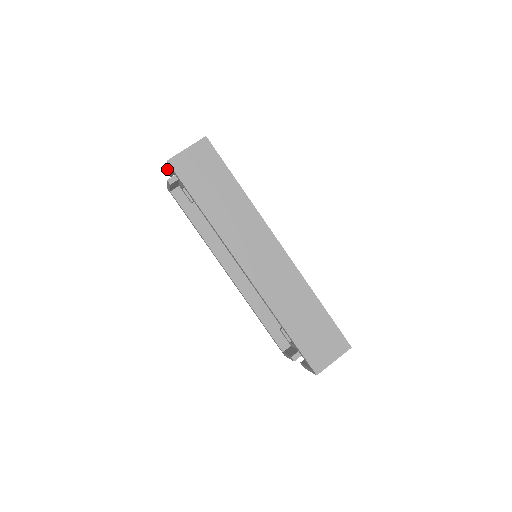
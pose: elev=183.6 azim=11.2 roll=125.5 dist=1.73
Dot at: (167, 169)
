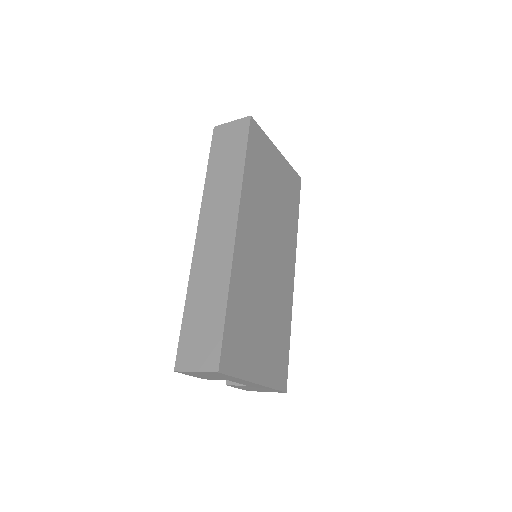
Dot at: occluded
